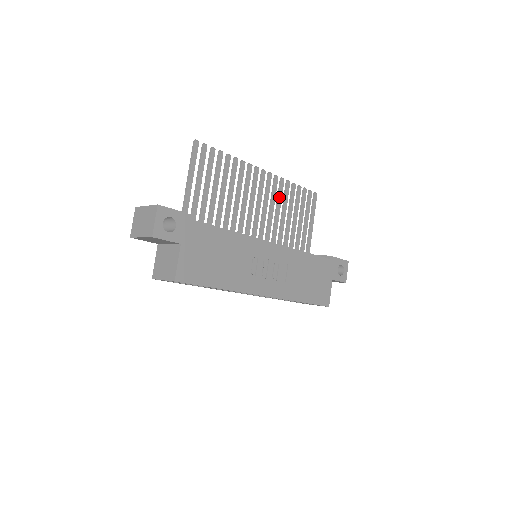
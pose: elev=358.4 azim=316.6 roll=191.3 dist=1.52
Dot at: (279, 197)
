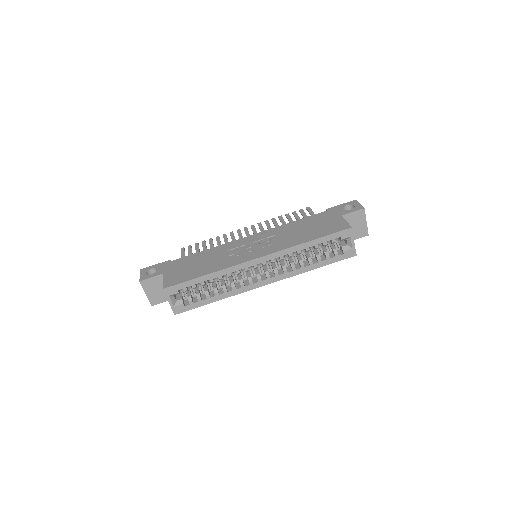
Dot at: (268, 228)
